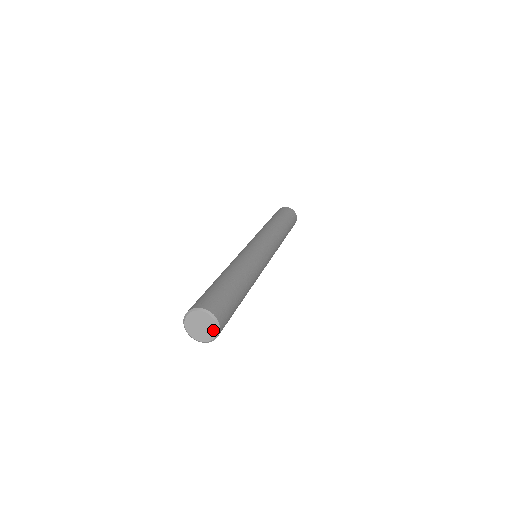
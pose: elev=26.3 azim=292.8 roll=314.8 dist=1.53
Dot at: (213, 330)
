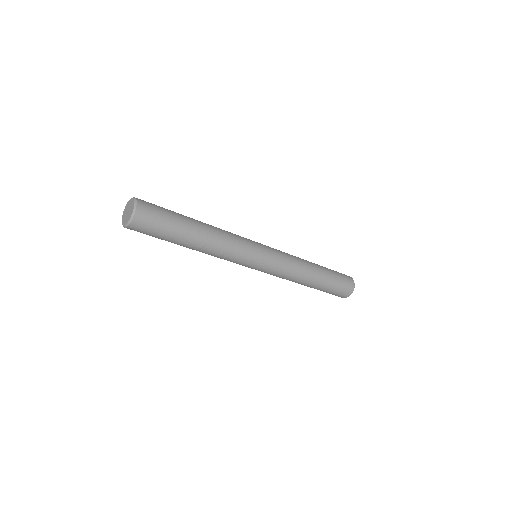
Dot at: (133, 204)
